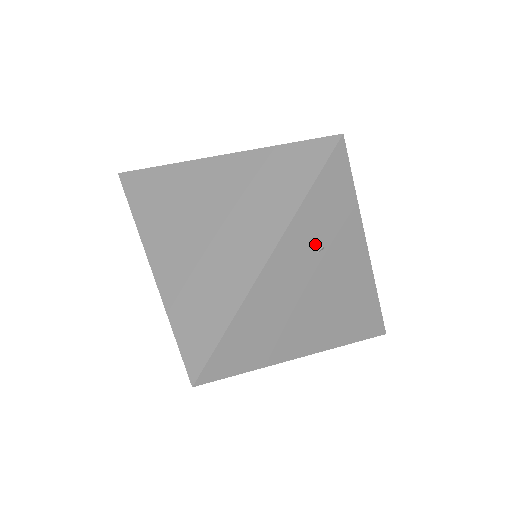
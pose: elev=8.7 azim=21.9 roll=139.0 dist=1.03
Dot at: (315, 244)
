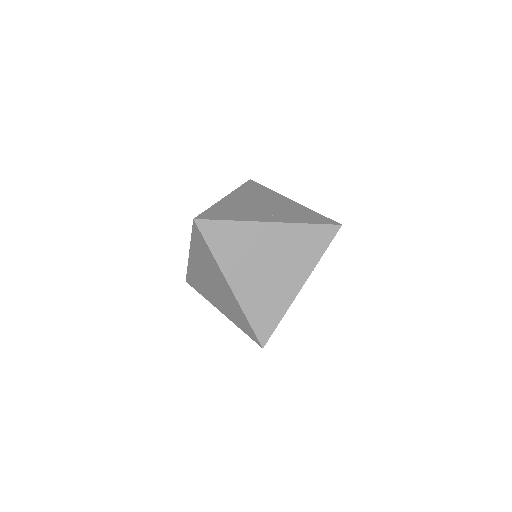
Dot at: occluded
